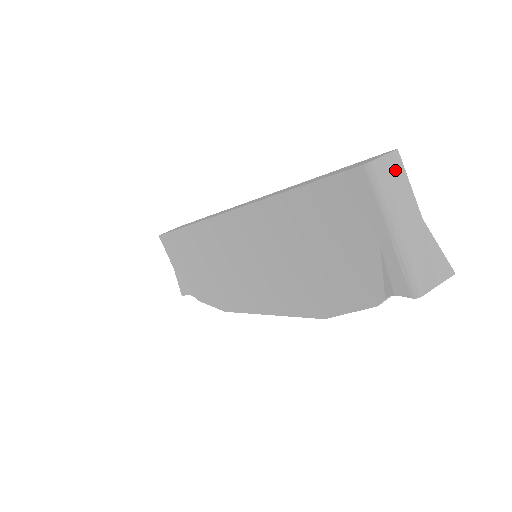
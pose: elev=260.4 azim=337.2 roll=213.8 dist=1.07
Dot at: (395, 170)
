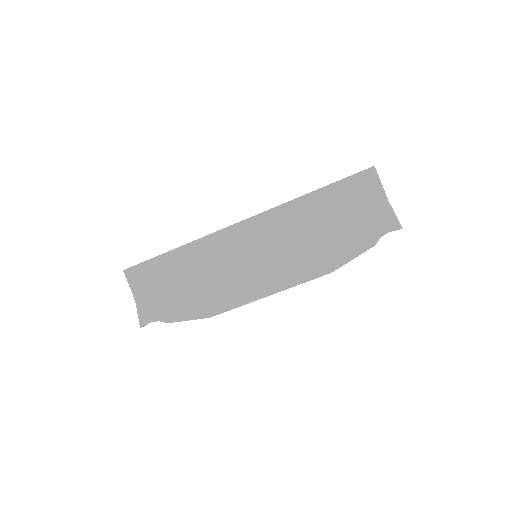
Dot at: occluded
